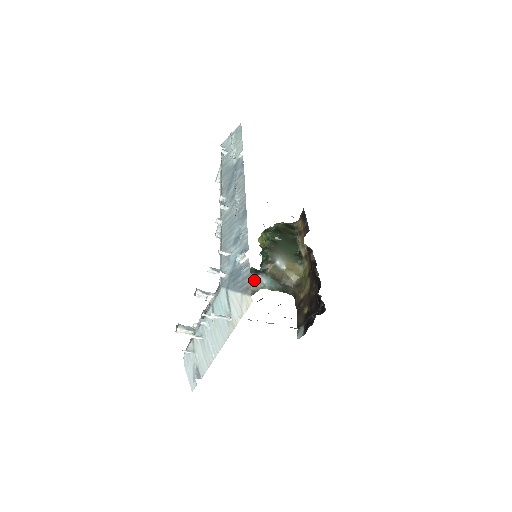
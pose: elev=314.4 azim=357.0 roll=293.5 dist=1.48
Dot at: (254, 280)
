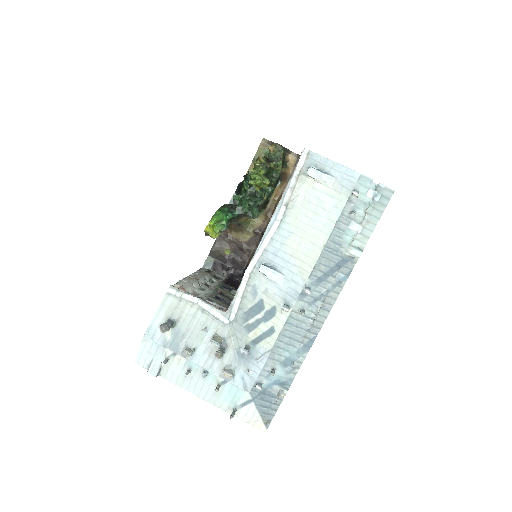
Dot at: occluded
